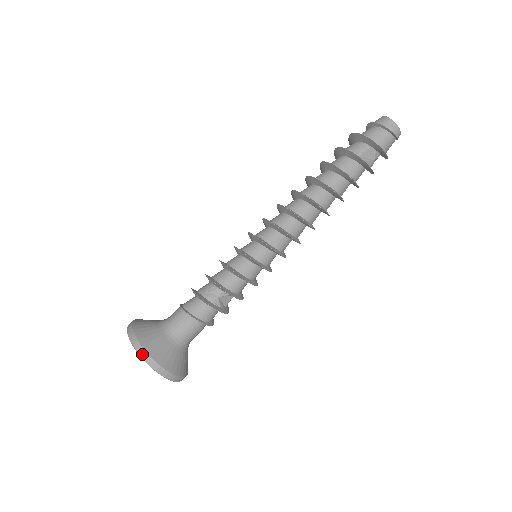
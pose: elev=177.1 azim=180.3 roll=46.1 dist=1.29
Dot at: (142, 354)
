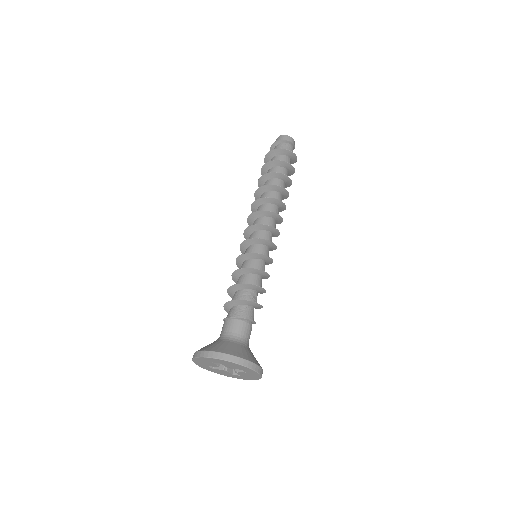
Dot at: (253, 367)
